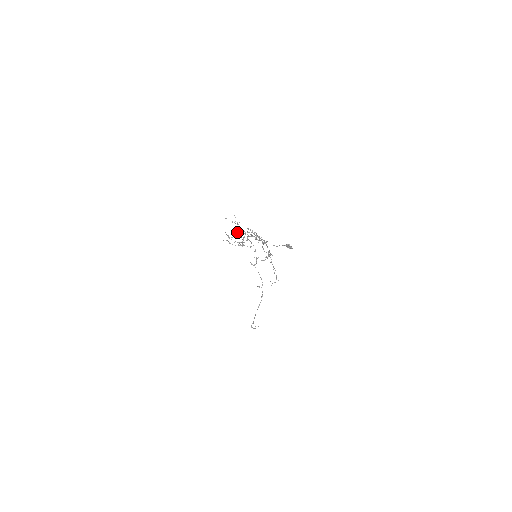
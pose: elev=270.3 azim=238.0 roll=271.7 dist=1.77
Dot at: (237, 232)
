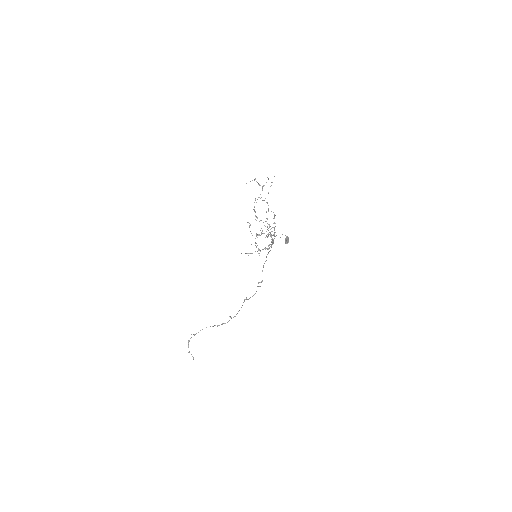
Dot at: occluded
